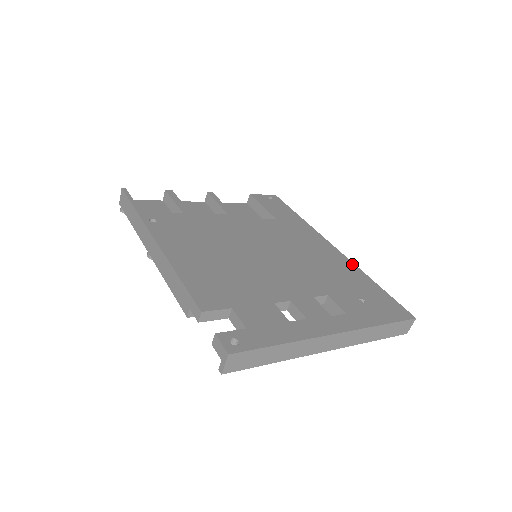
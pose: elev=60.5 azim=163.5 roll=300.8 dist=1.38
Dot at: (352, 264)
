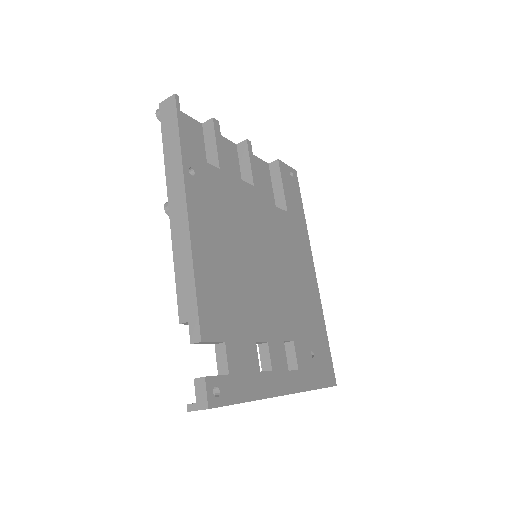
Dot at: (320, 301)
